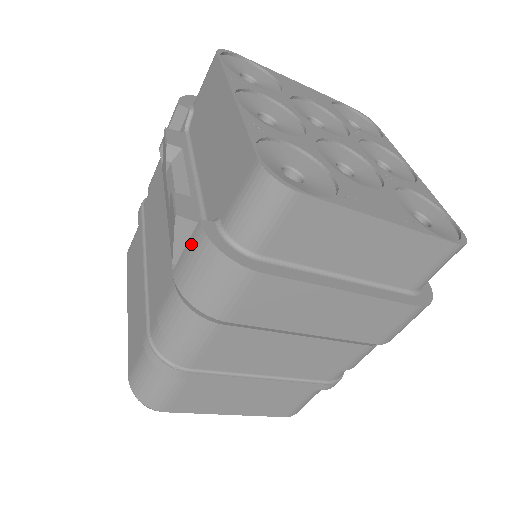
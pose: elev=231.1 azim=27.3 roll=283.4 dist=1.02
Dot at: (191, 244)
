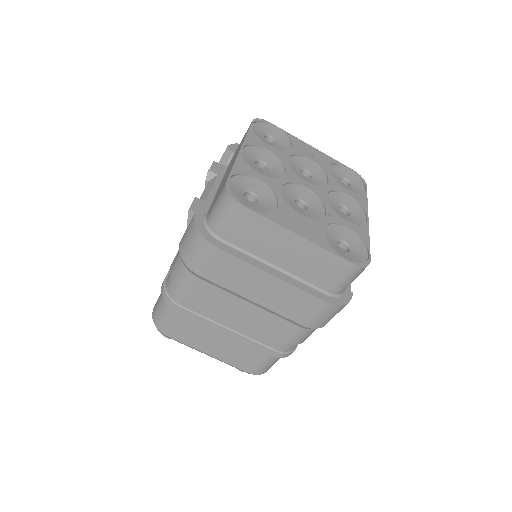
Dot at: (189, 225)
